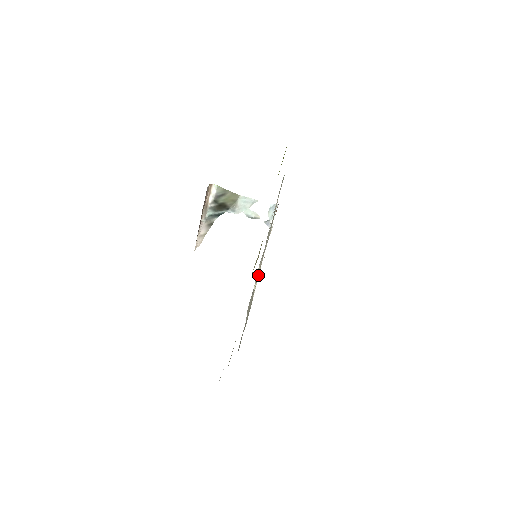
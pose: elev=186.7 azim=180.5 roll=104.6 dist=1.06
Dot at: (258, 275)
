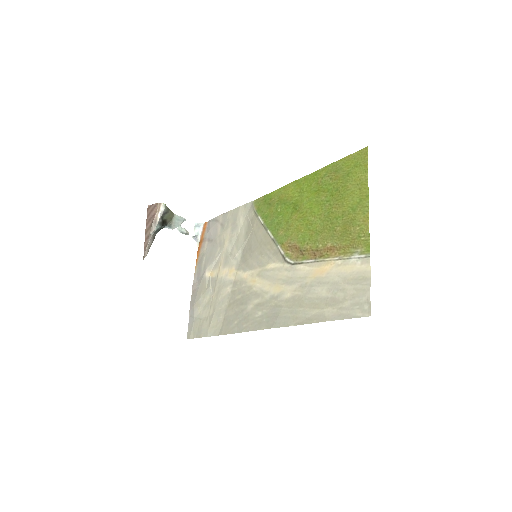
Dot at: (210, 277)
